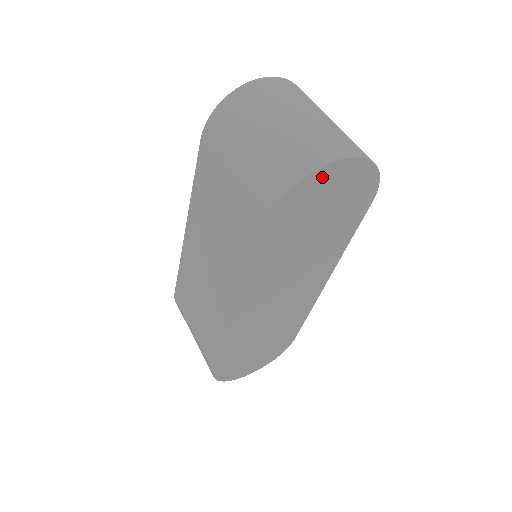
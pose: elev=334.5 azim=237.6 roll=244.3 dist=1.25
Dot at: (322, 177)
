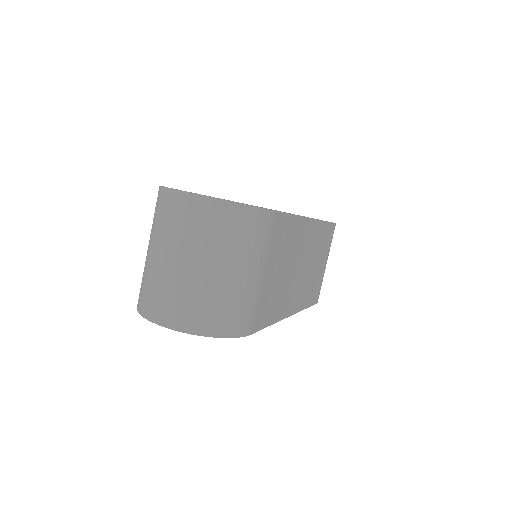
Dot at: occluded
